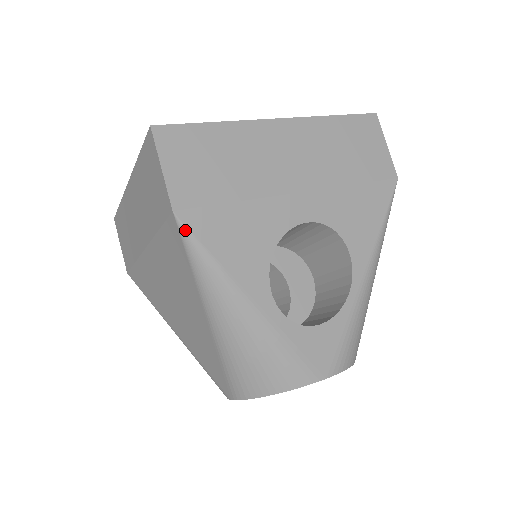
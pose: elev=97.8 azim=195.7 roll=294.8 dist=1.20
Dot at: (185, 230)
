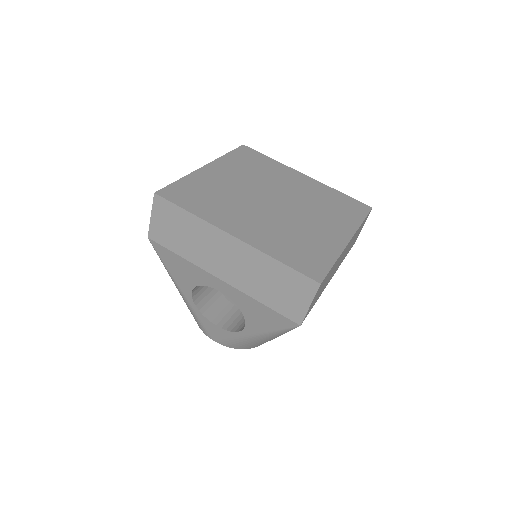
Dot at: (153, 247)
